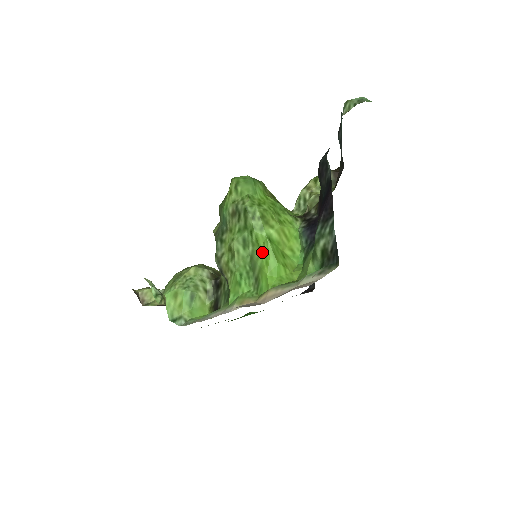
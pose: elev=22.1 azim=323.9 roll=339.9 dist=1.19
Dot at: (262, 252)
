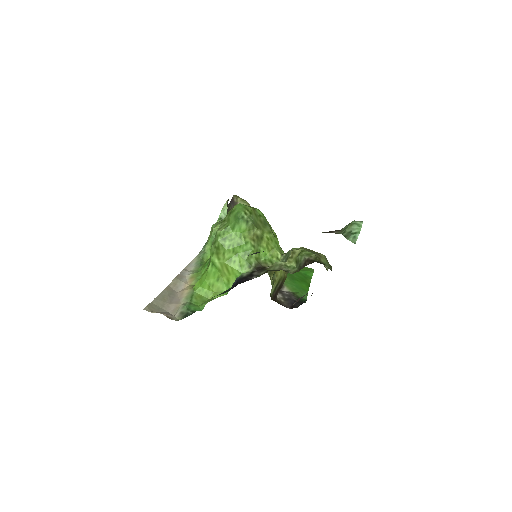
Dot at: (208, 266)
